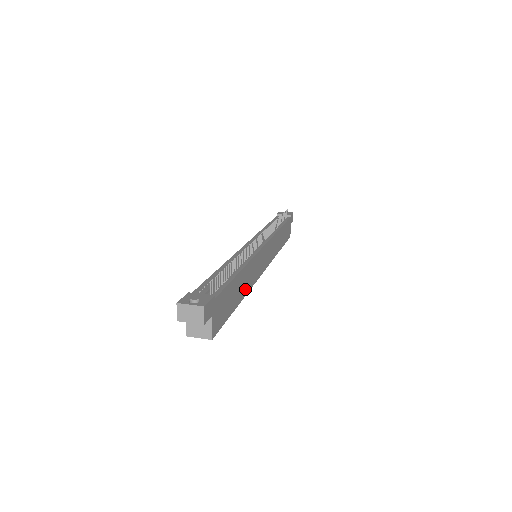
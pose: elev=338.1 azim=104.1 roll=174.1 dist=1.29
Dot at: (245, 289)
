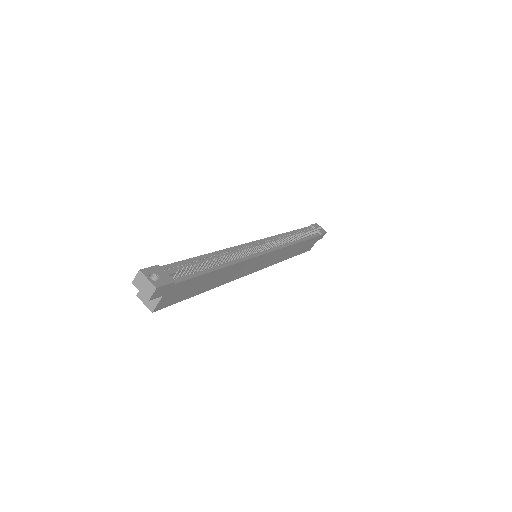
Dot at: (220, 282)
